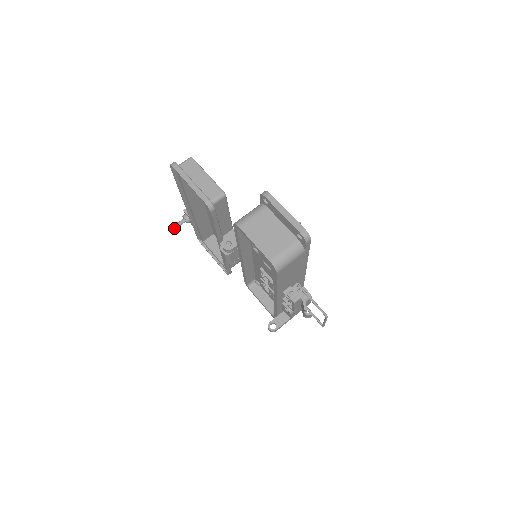
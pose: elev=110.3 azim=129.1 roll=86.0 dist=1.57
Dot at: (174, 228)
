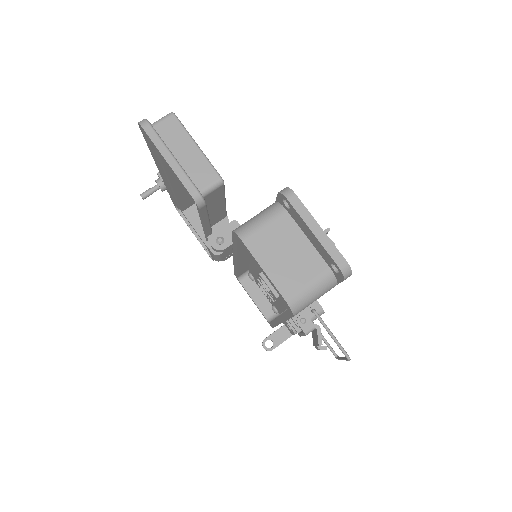
Dot at: (143, 197)
